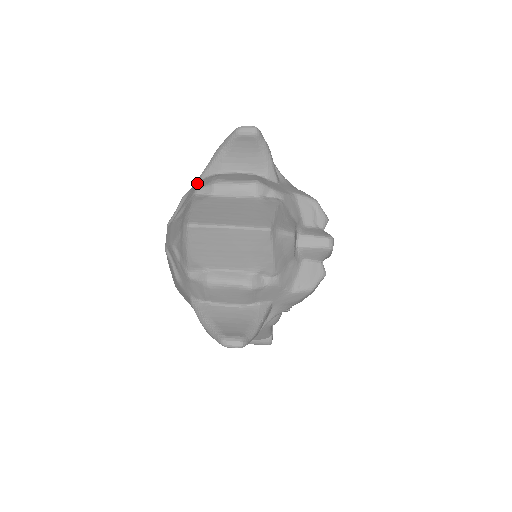
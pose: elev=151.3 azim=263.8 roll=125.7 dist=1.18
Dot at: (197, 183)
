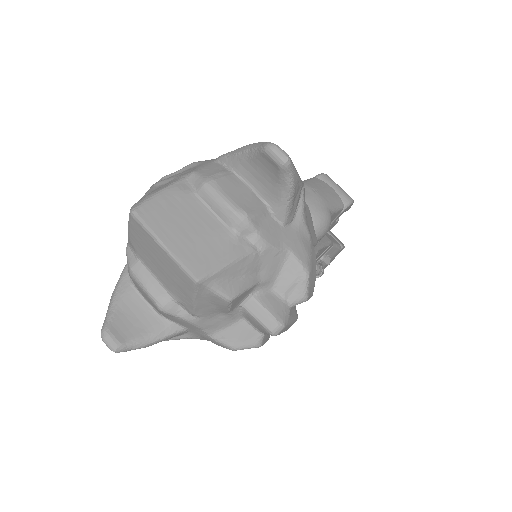
Dot at: (210, 162)
